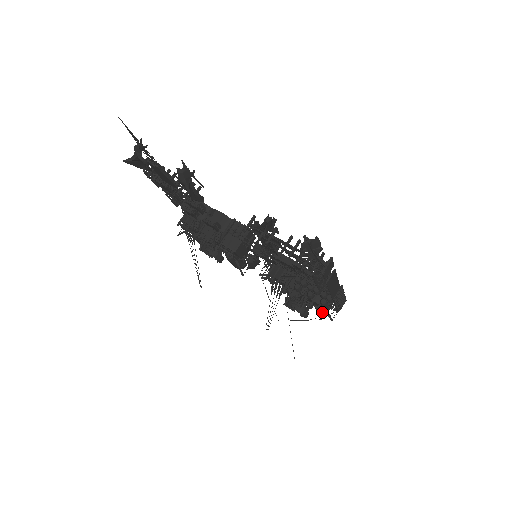
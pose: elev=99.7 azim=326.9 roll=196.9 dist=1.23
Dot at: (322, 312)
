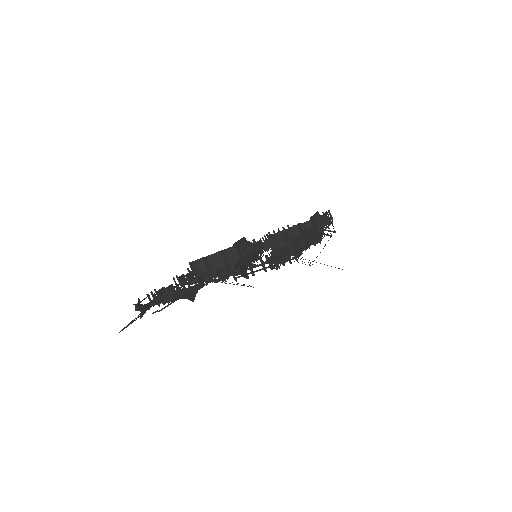
Dot at: occluded
